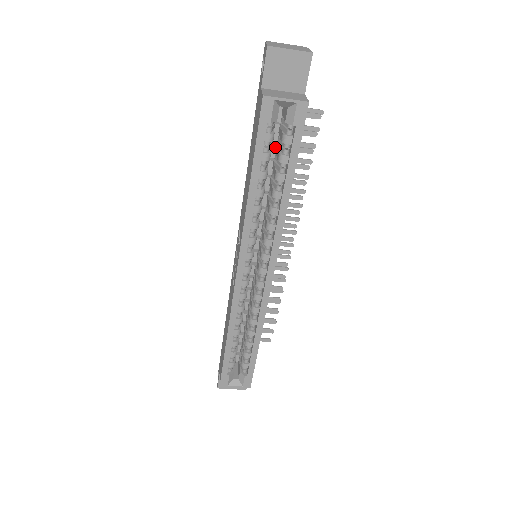
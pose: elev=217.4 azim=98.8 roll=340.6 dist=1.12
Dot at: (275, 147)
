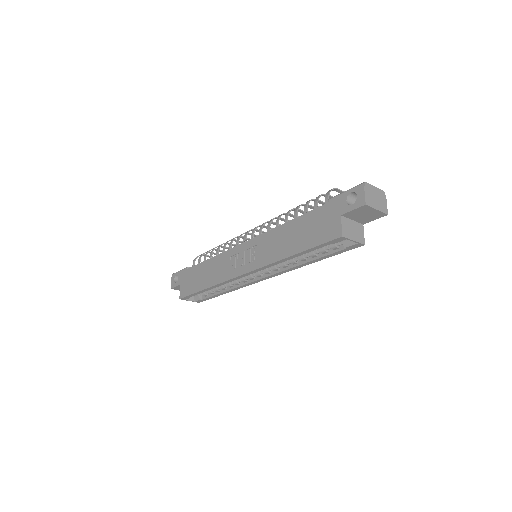
Dot at: occluded
